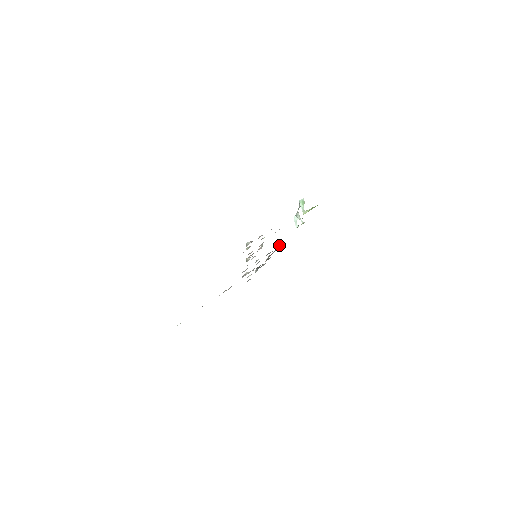
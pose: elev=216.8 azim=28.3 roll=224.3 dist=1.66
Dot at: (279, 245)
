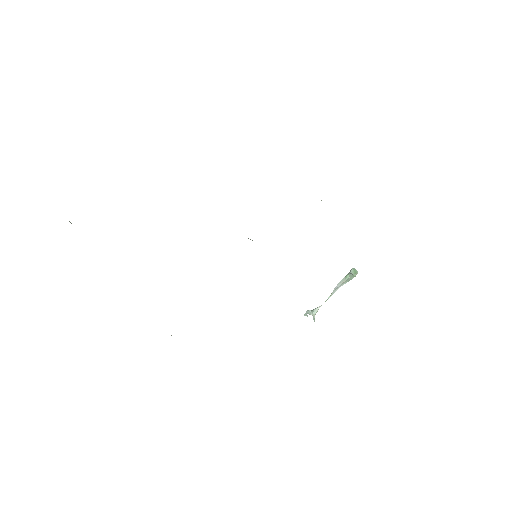
Dot at: occluded
